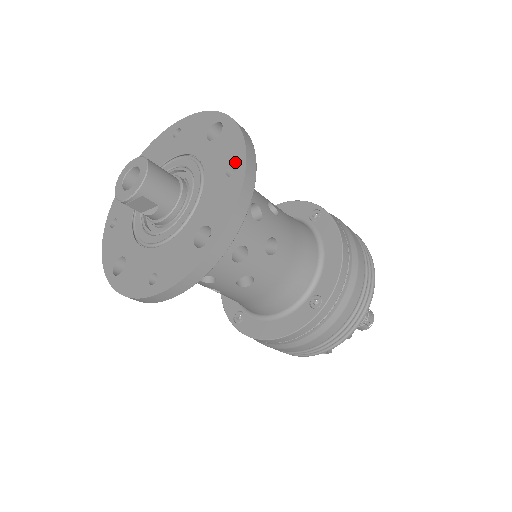
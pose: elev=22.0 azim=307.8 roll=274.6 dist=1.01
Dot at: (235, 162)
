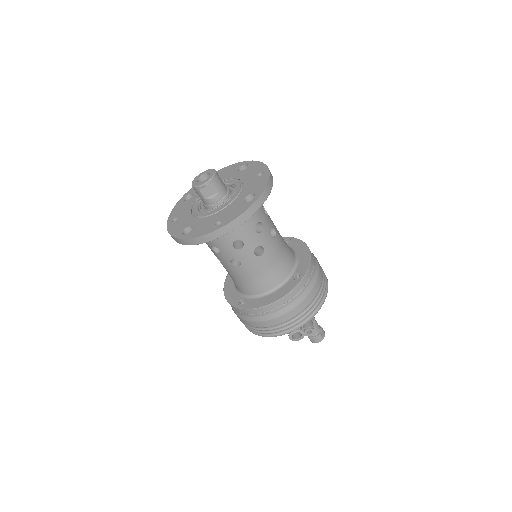
Dot at: (262, 171)
